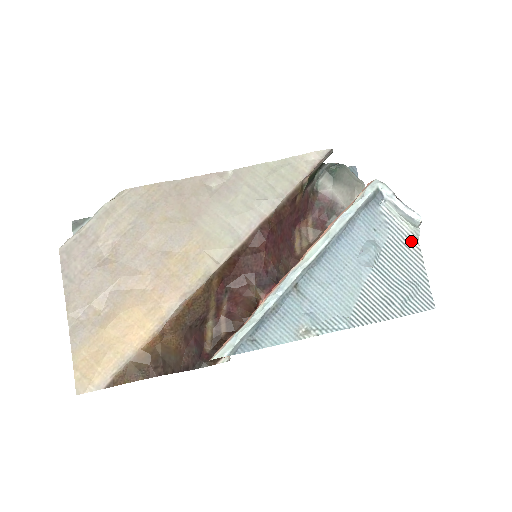
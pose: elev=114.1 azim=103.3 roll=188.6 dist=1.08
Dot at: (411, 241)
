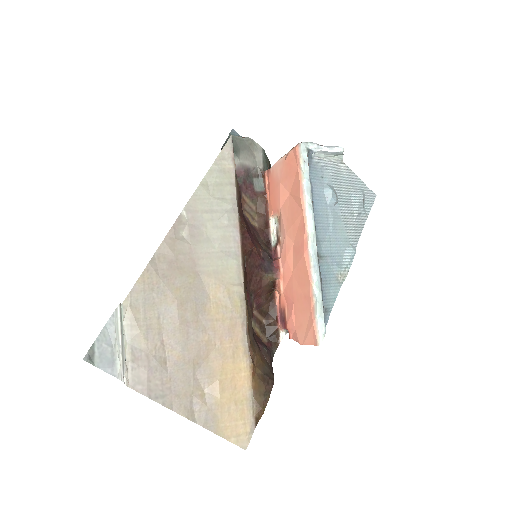
Dot at: (340, 166)
